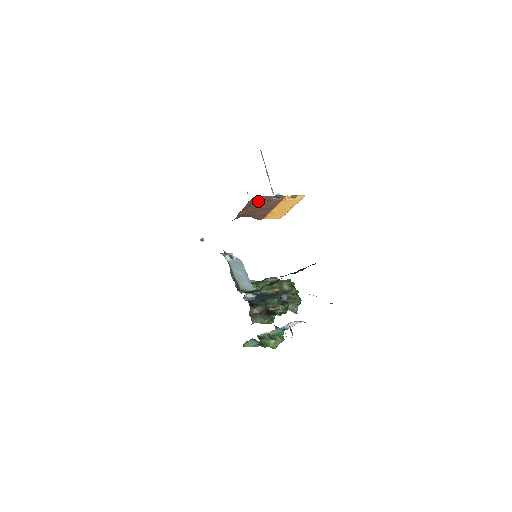
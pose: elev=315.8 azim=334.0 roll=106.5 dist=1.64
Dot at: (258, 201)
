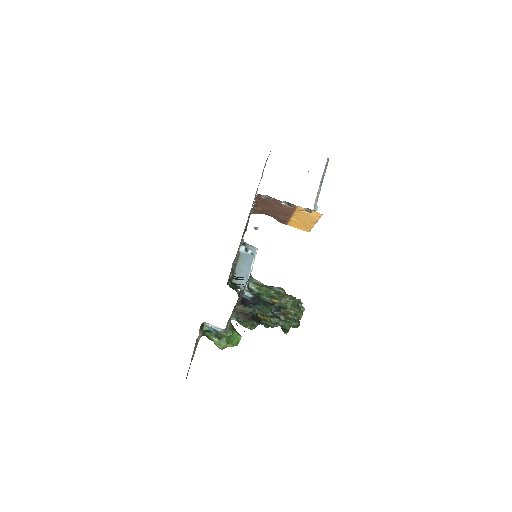
Dot at: (268, 201)
